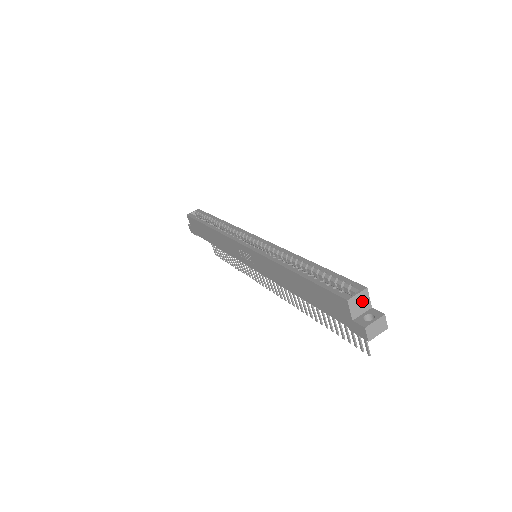
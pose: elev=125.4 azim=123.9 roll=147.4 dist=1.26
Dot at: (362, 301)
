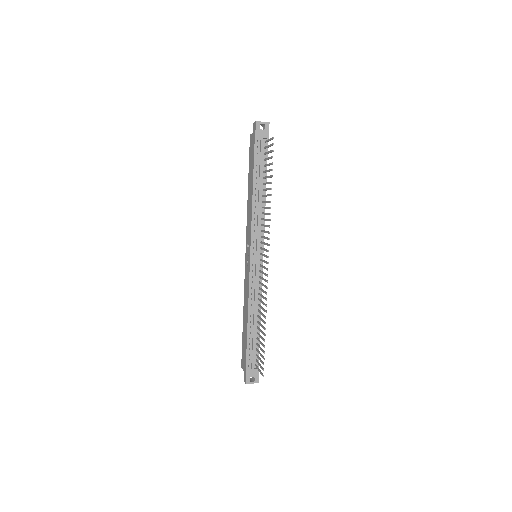
Dot at: occluded
